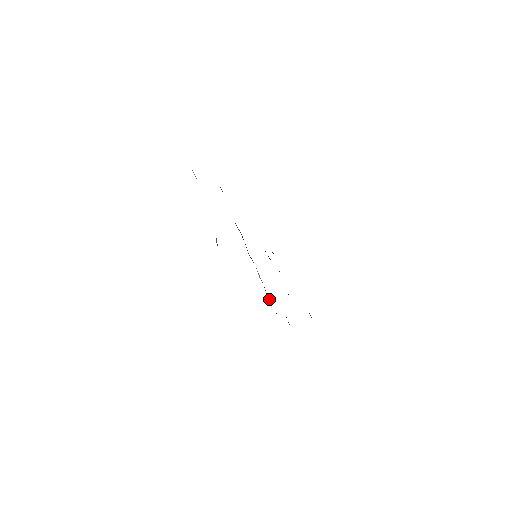
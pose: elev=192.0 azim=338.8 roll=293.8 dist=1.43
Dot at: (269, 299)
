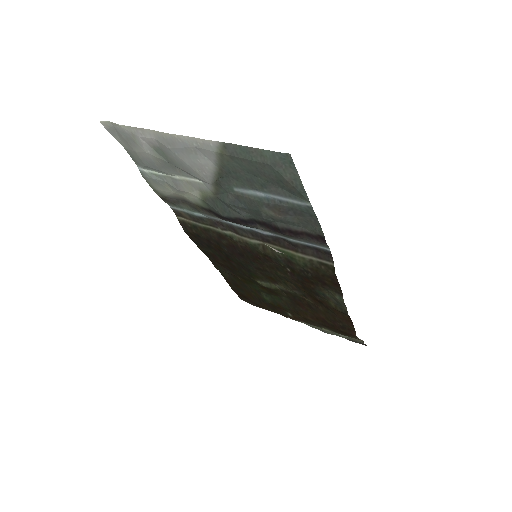
Dot at: (304, 252)
